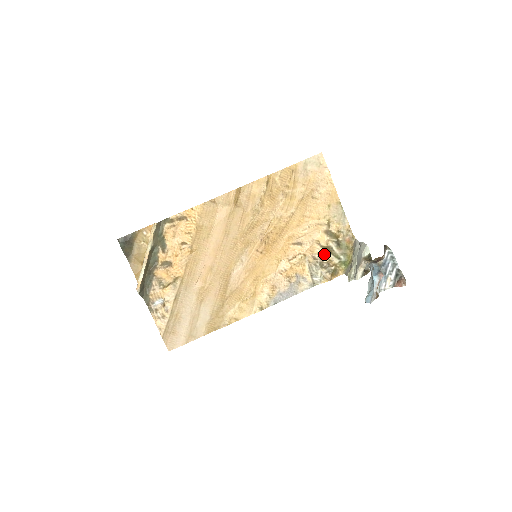
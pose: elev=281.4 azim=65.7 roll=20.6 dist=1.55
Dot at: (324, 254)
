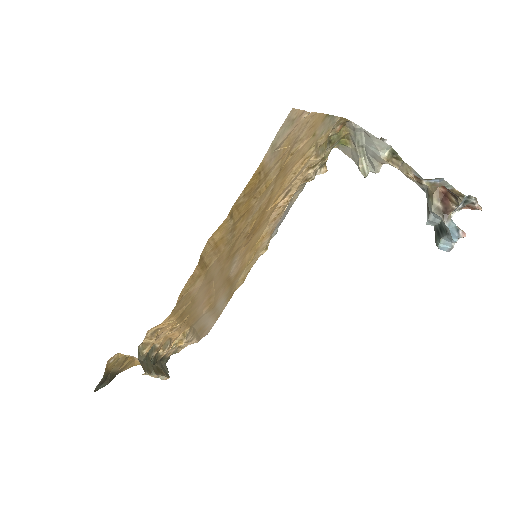
Dot at: (316, 166)
